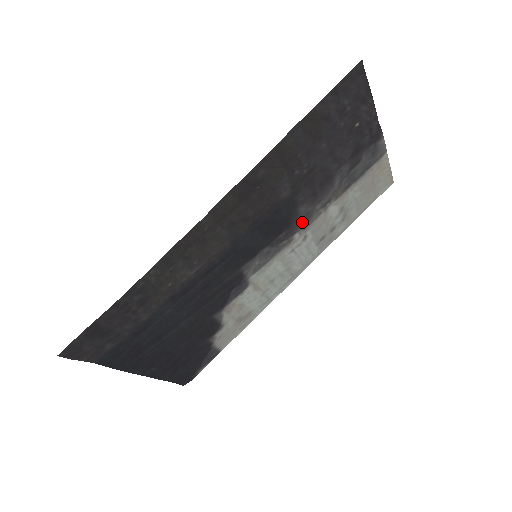
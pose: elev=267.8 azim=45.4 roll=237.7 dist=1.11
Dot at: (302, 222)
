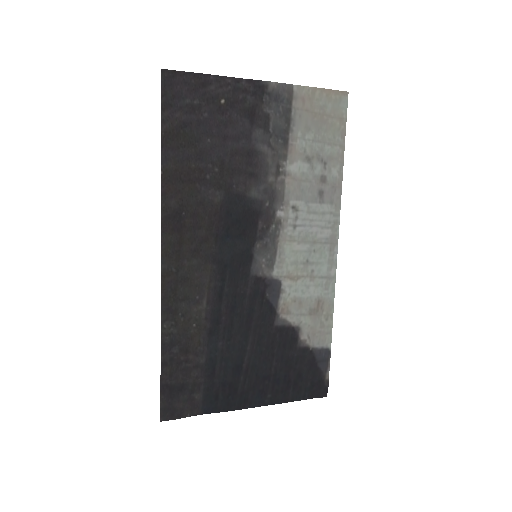
Dot at: (270, 201)
